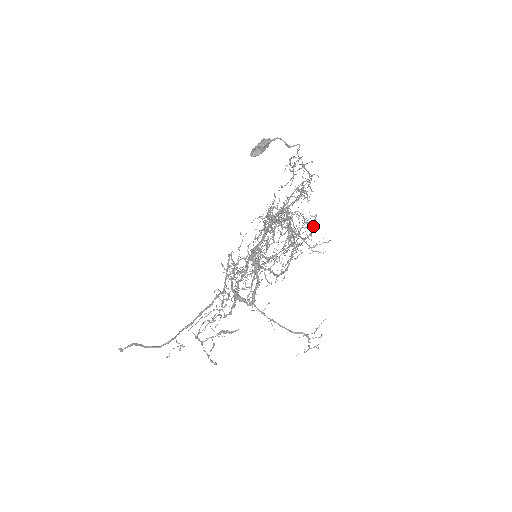
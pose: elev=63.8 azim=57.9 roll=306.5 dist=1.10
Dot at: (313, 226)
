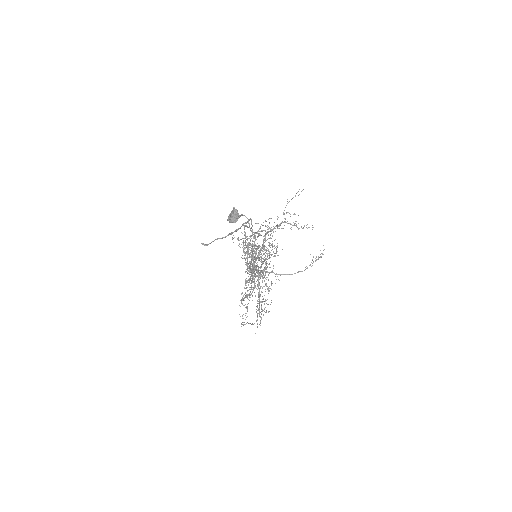
Dot at: (269, 311)
